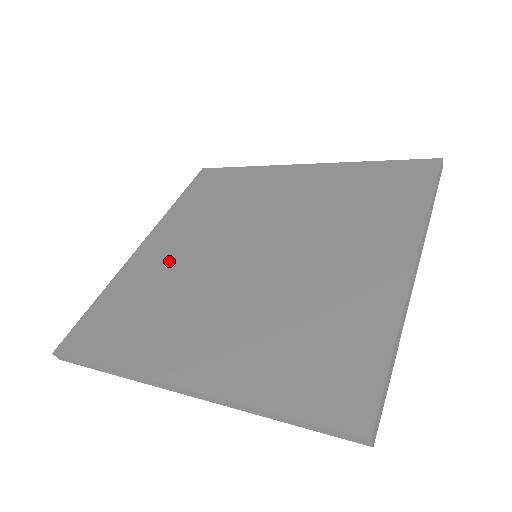
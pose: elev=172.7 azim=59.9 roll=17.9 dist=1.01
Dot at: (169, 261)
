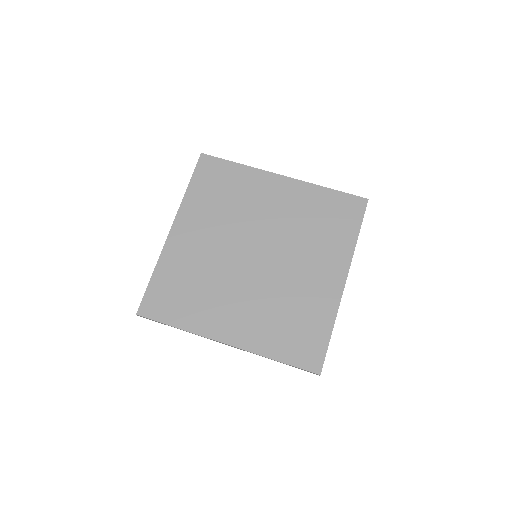
Dot at: (198, 251)
